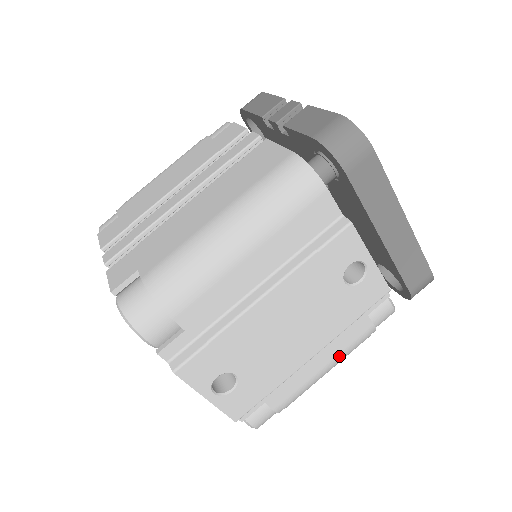
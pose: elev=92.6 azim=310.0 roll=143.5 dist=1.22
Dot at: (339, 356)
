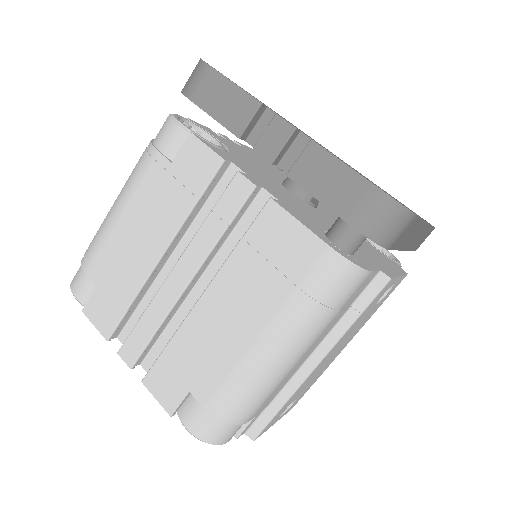
Dot at: occluded
